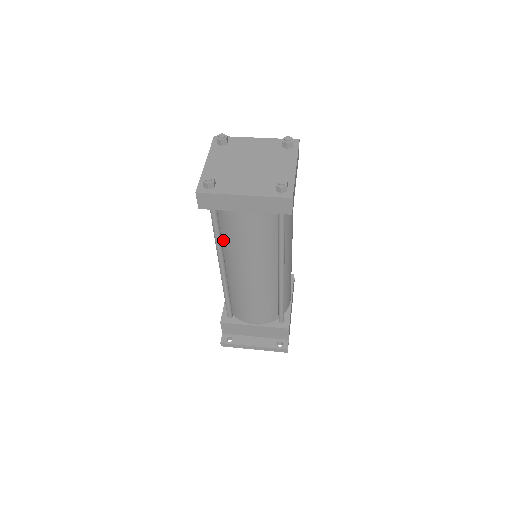
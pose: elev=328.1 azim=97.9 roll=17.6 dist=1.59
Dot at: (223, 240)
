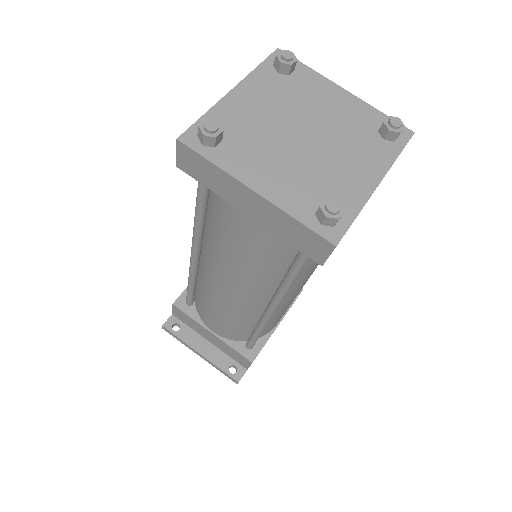
Dot at: (207, 223)
